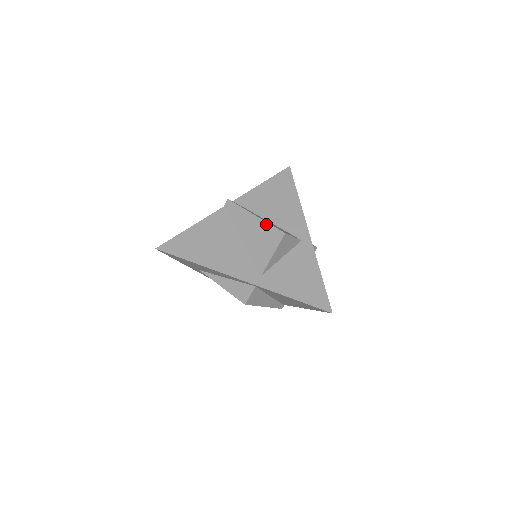
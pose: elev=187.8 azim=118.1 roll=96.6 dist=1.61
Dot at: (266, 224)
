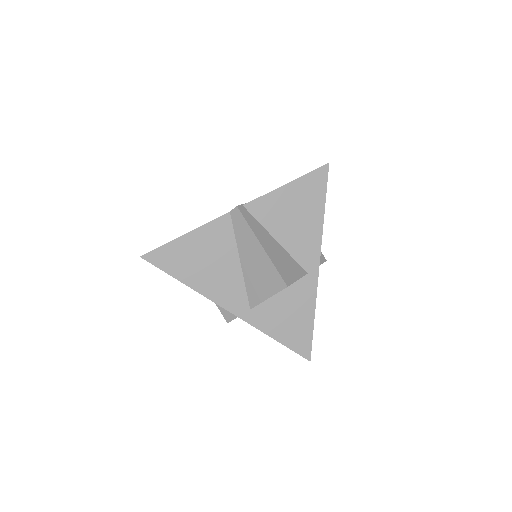
Dot at: (271, 264)
